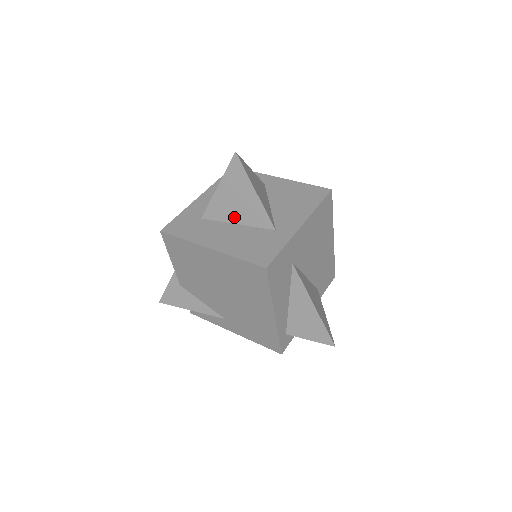
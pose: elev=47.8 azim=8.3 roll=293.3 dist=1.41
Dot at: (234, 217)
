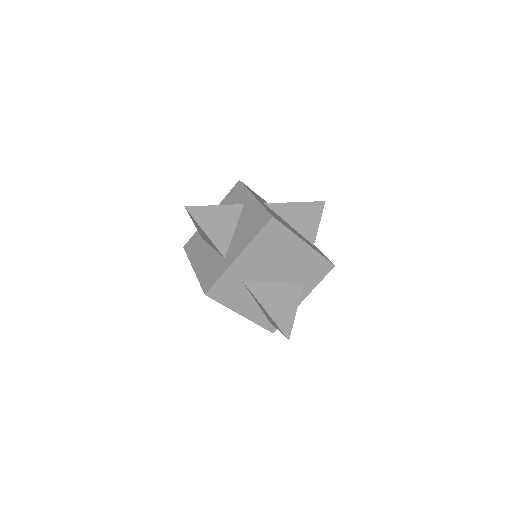
Dot at: (209, 243)
